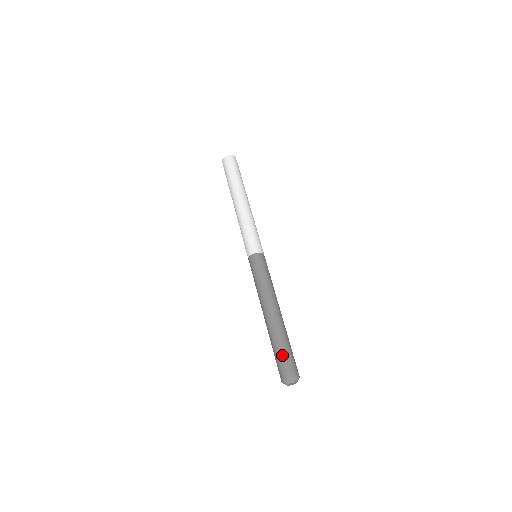
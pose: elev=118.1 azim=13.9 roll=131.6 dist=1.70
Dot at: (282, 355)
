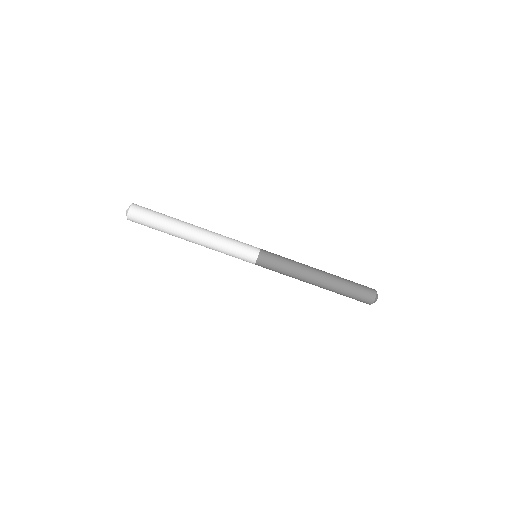
Dot at: (357, 291)
